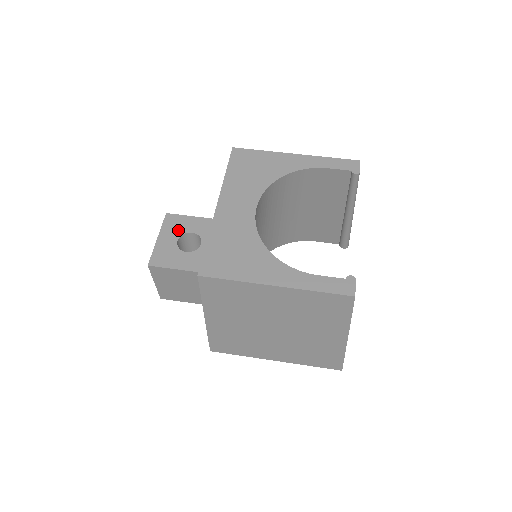
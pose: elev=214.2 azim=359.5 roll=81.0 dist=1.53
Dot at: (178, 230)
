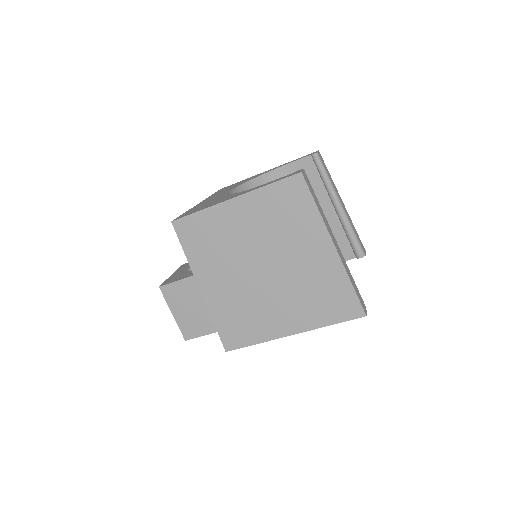
Dot at: (189, 266)
